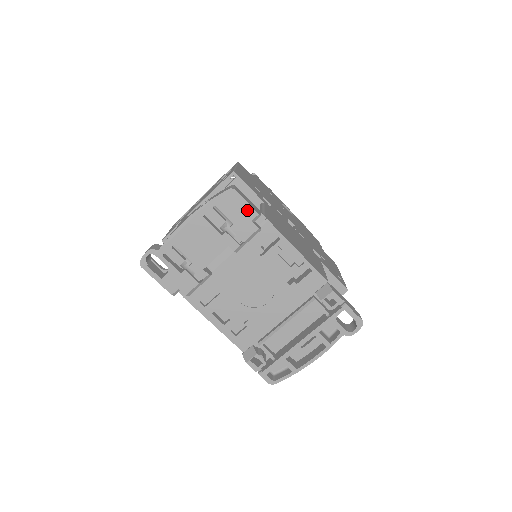
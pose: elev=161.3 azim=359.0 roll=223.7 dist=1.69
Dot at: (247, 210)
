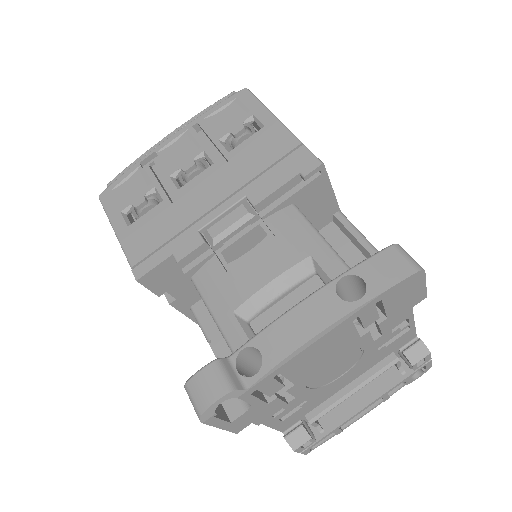
Dot at: (418, 295)
